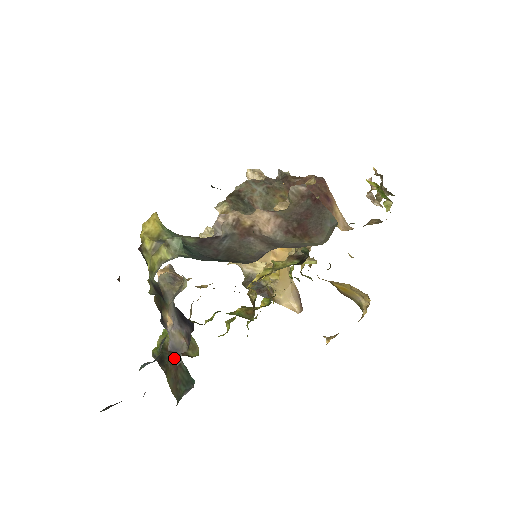
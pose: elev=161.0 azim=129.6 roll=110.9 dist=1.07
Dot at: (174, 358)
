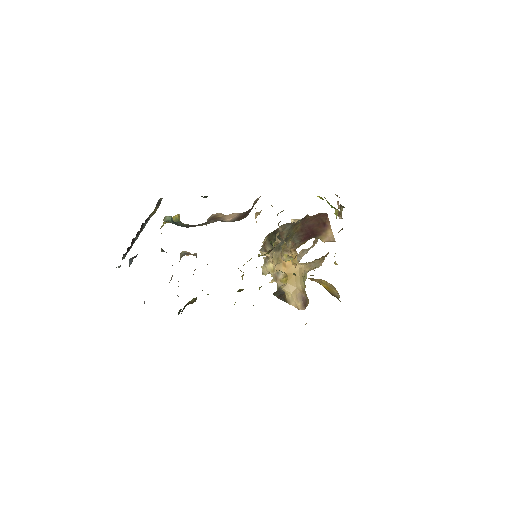
Dot at: occluded
